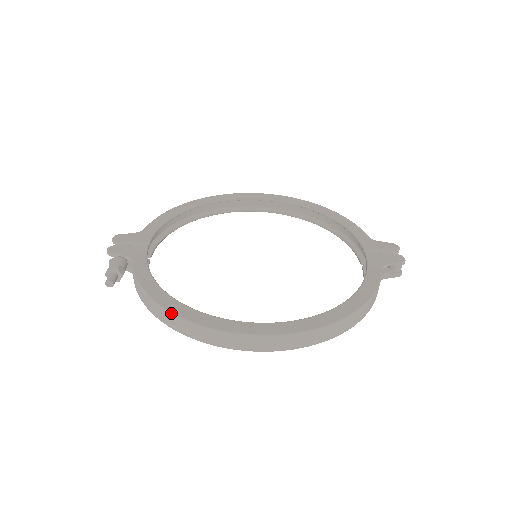
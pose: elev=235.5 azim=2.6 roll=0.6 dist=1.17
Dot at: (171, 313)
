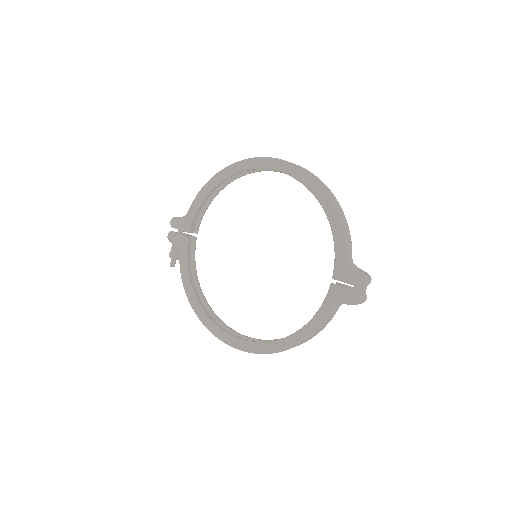
Dot at: occluded
